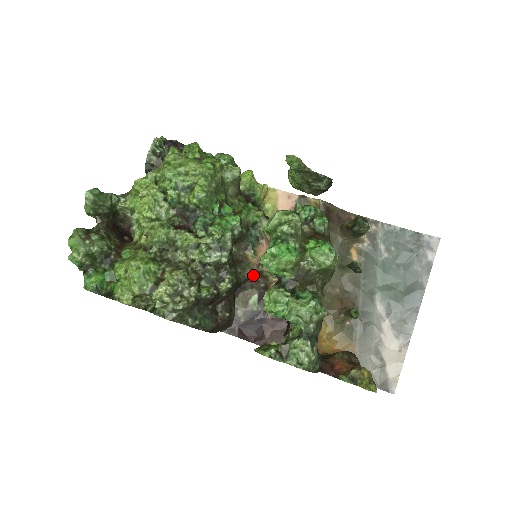
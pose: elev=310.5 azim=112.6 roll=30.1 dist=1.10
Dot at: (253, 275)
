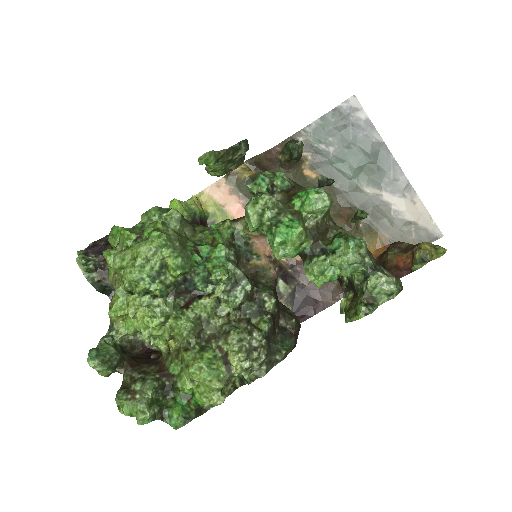
Dot at: (275, 272)
